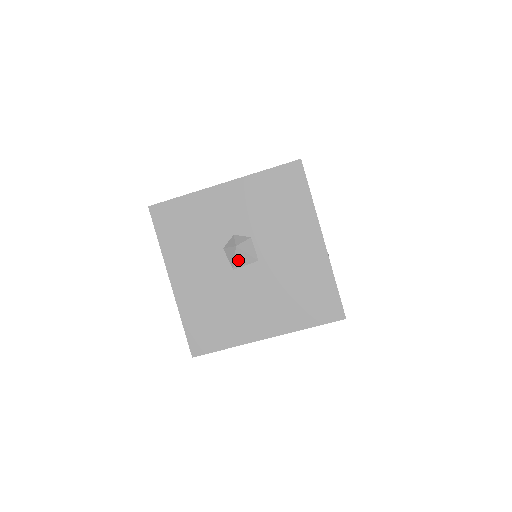
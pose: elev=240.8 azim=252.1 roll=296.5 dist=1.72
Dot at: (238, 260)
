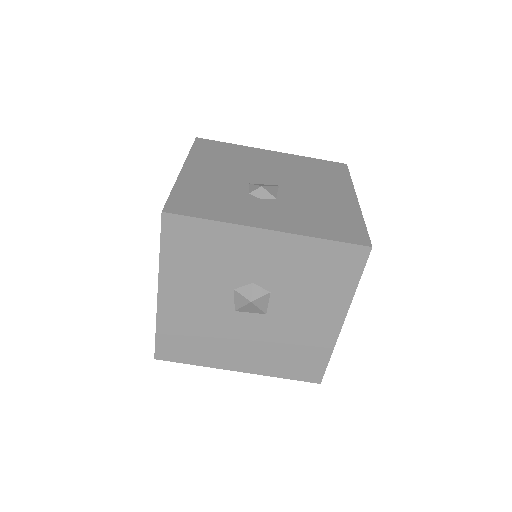
Dot at: (245, 308)
